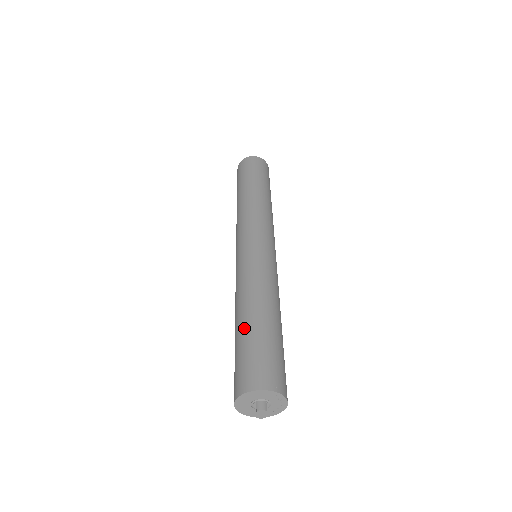
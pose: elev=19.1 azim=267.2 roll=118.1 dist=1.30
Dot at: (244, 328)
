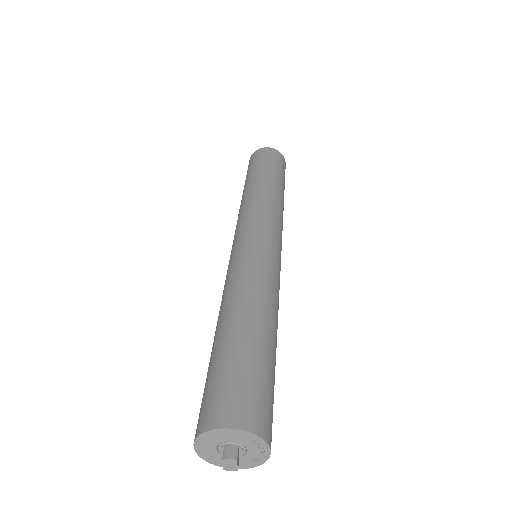
Dot at: (221, 341)
